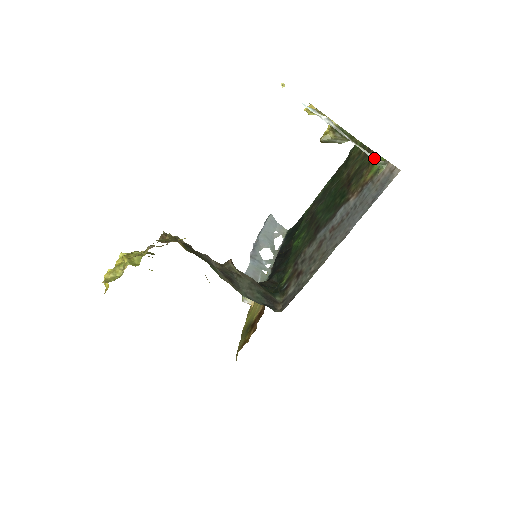
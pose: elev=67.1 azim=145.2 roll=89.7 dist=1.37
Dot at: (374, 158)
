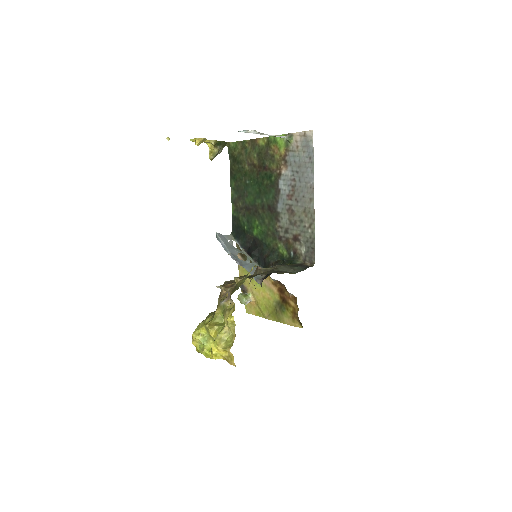
Dot at: (284, 137)
